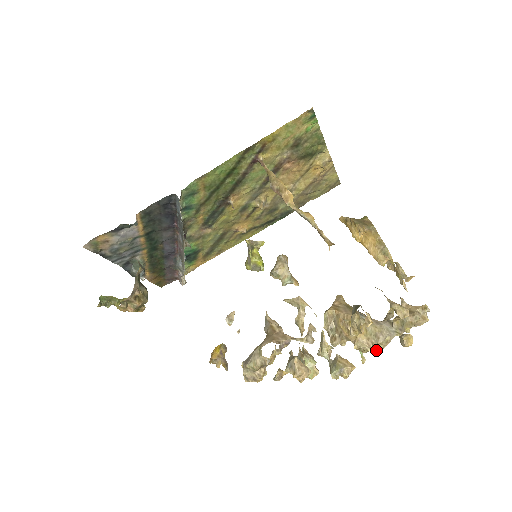
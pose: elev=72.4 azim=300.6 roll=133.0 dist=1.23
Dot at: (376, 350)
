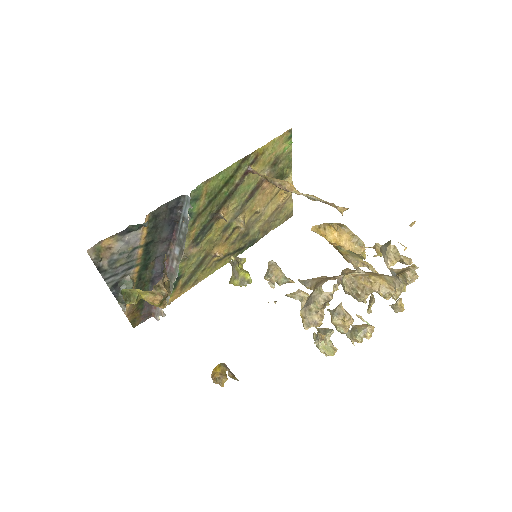
Dot at: (395, 297)
